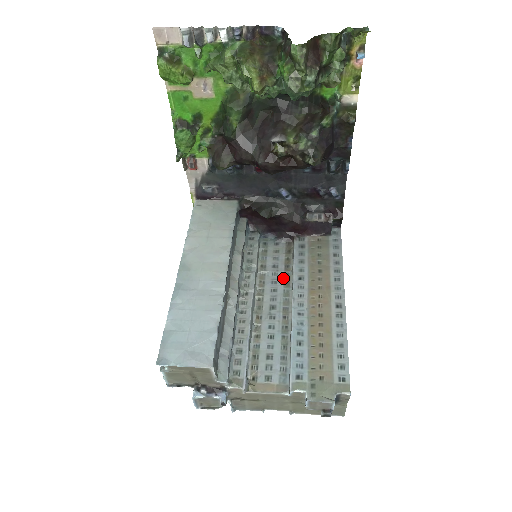
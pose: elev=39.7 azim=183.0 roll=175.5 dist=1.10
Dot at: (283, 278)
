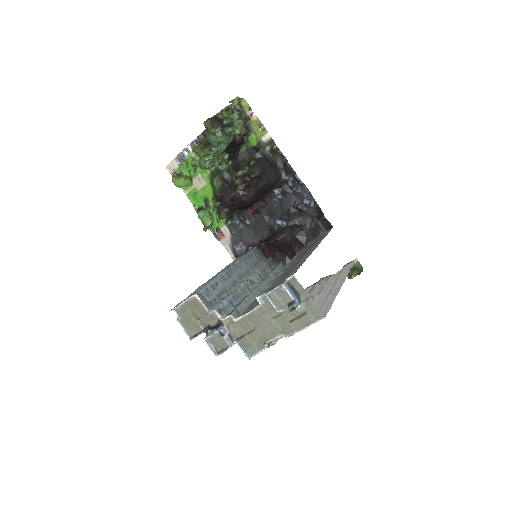
Dot at: occluded
